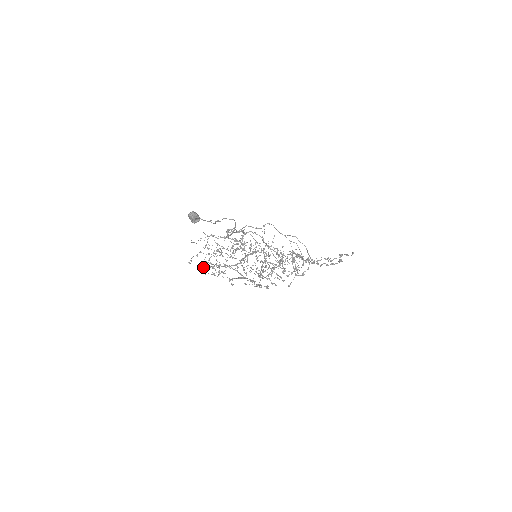
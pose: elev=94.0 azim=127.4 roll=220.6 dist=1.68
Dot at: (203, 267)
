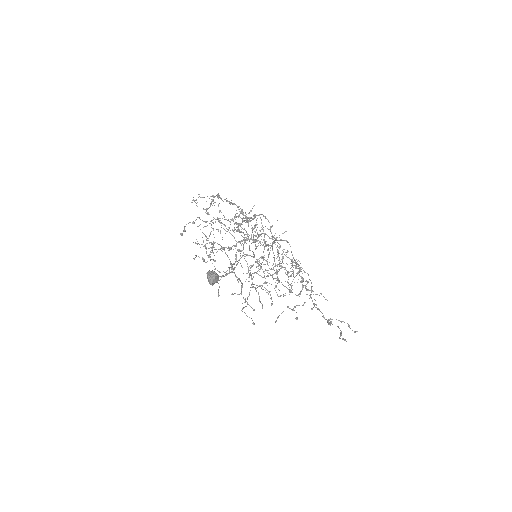
Dot at: occluded
